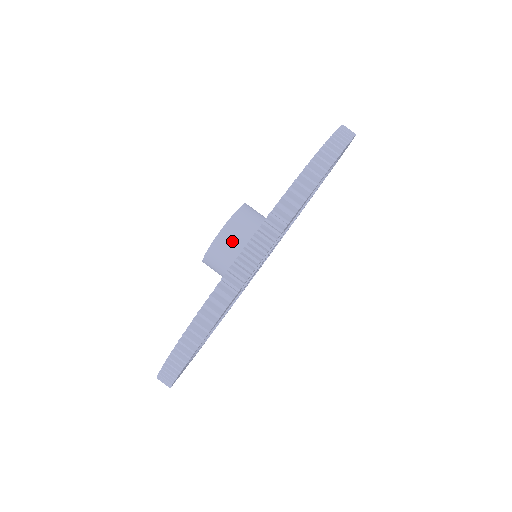
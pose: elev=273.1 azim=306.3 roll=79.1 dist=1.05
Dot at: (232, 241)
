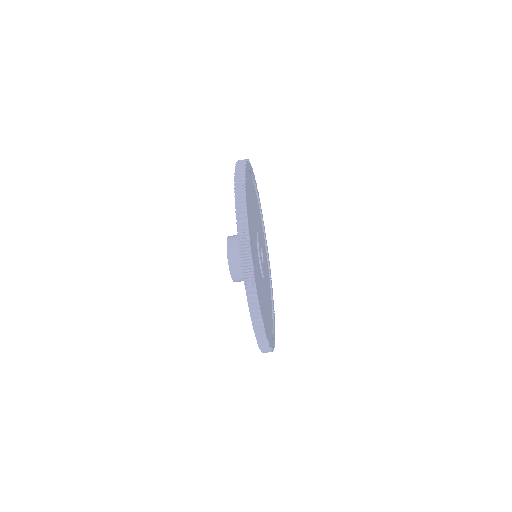
Dot at: (238, 267)
